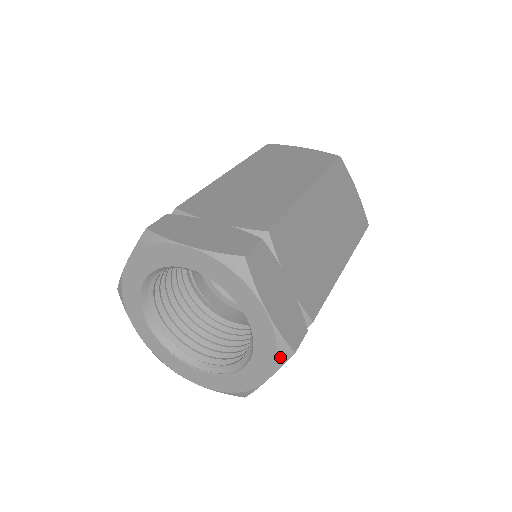
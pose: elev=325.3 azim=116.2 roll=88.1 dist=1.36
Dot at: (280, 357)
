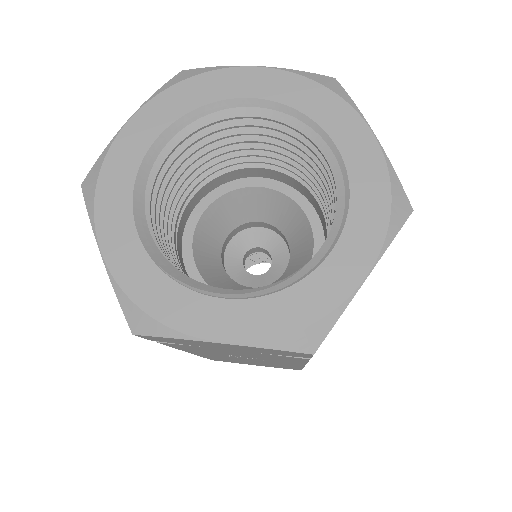
Dot at: (395, 212)
